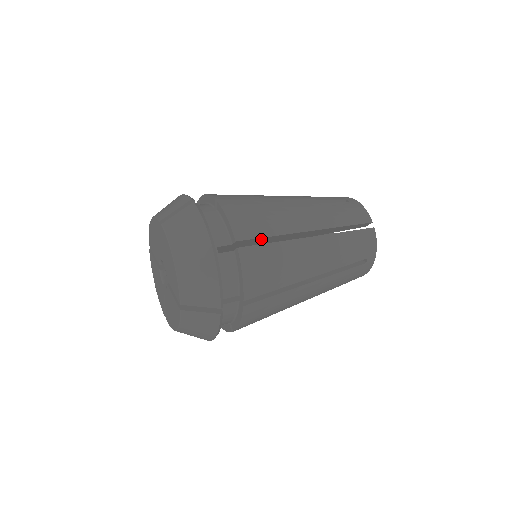
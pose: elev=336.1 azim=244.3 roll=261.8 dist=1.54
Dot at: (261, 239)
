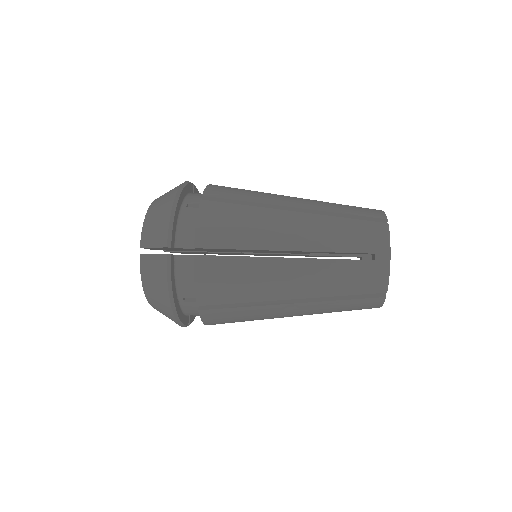
Dot at: occluded
